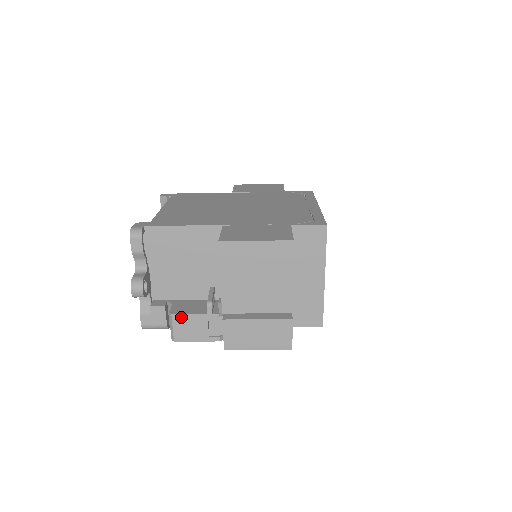
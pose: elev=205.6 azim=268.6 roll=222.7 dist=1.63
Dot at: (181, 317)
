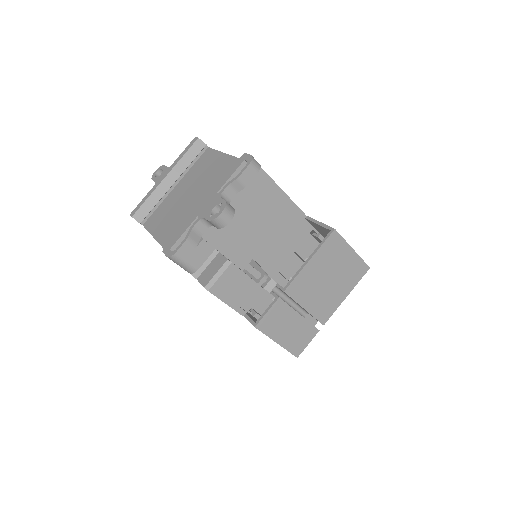
Dot at: (236, 271)
